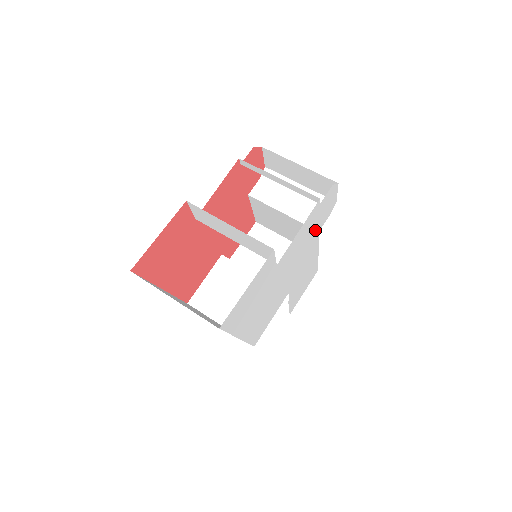
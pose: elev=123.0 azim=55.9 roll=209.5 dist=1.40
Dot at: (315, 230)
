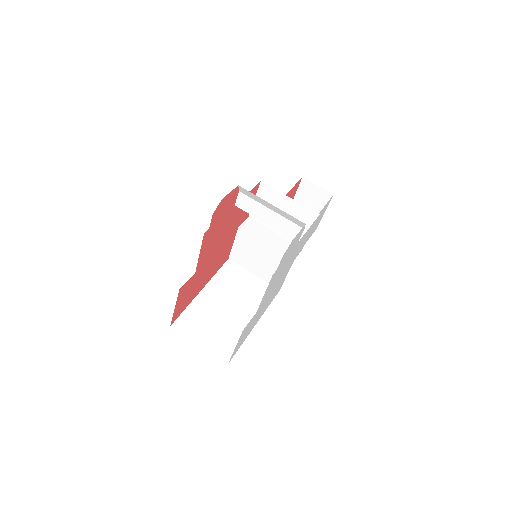
Dot at: (290, 254)
